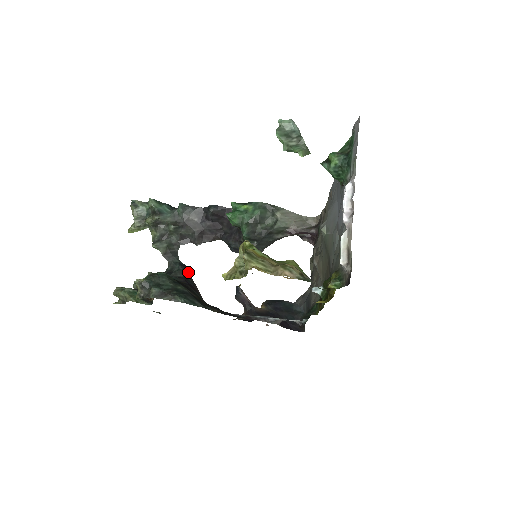
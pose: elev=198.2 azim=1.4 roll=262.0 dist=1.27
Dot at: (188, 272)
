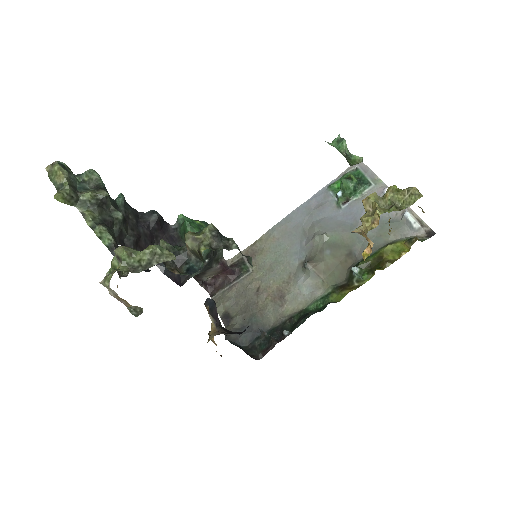
Dot at: occluded
